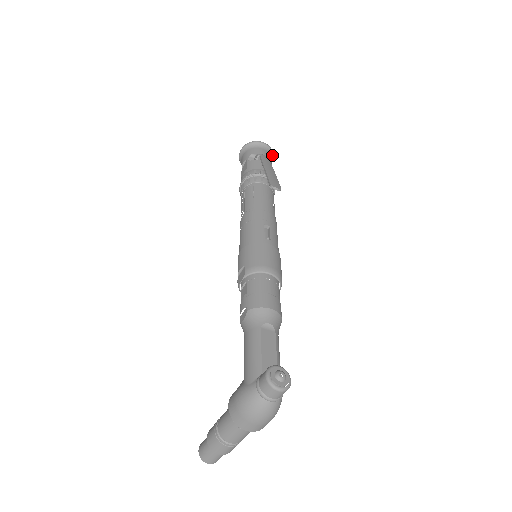
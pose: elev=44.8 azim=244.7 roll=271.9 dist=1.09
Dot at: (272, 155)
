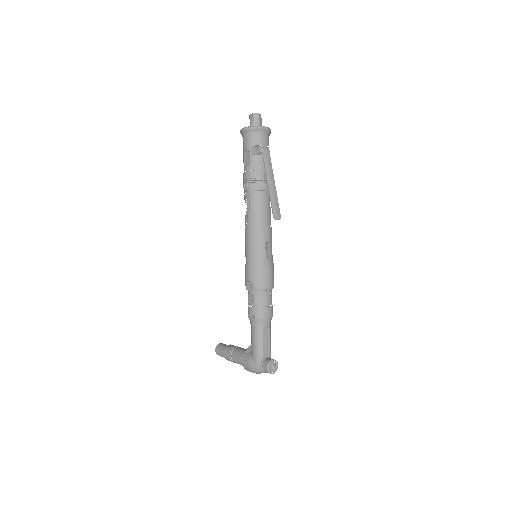
Dot at: (270, 133)
